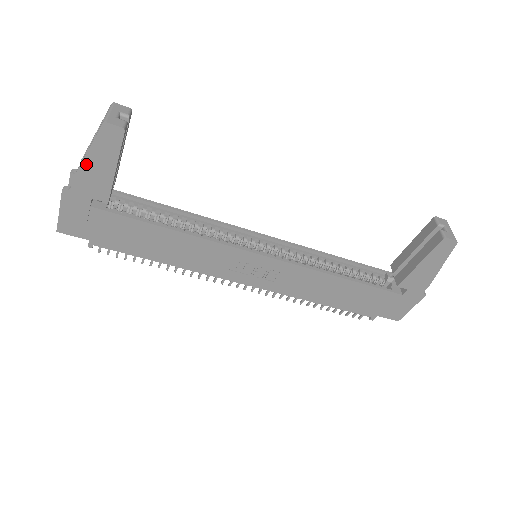
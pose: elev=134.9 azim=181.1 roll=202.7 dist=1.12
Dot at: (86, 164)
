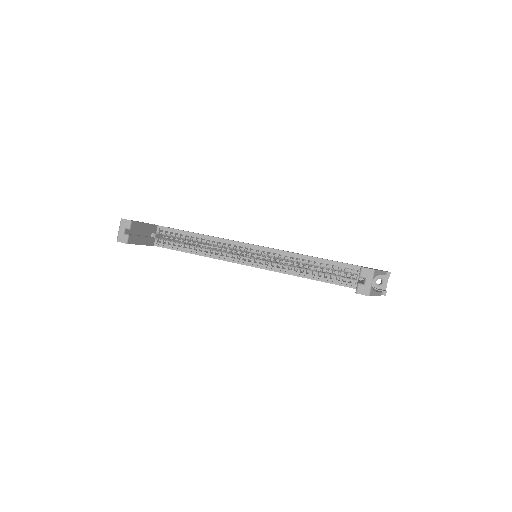
Dot at: occluded
